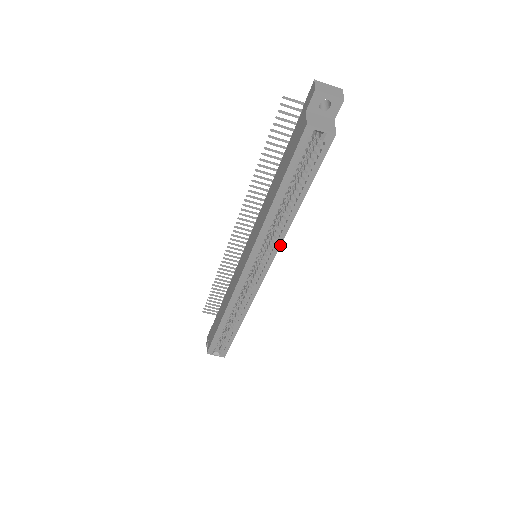
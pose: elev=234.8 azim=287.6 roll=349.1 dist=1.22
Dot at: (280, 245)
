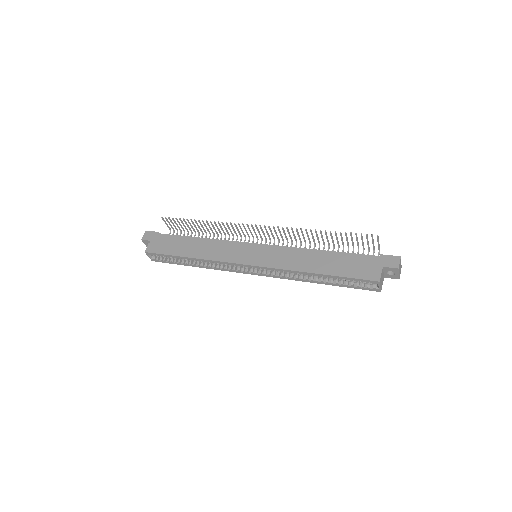
Dot at: occluded
